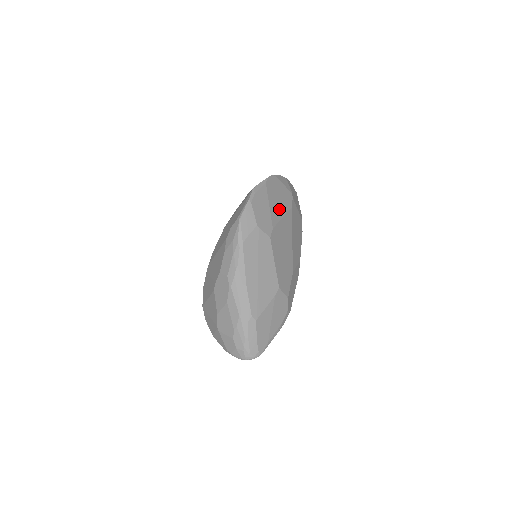
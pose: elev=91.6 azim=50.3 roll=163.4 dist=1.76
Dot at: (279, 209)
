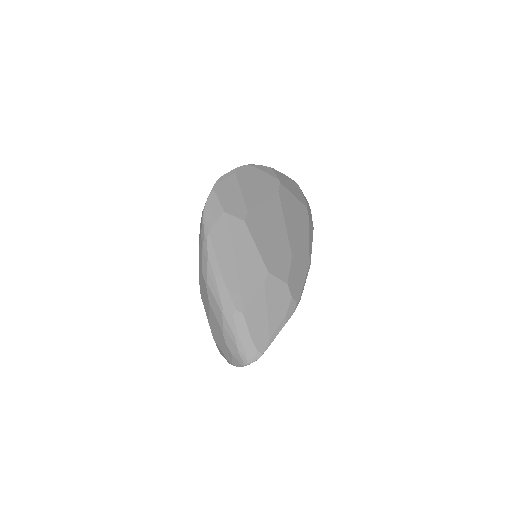
Dot at: (258, 194)
